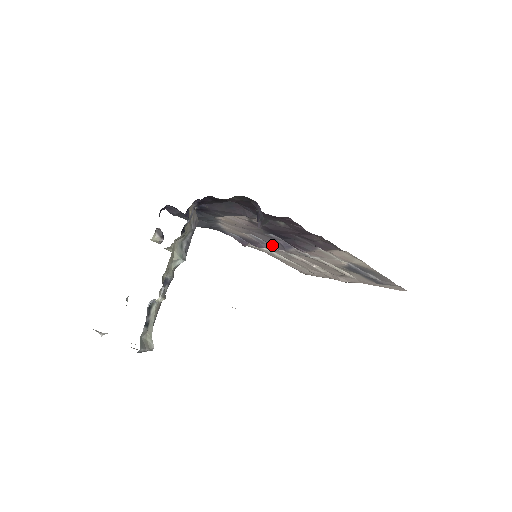
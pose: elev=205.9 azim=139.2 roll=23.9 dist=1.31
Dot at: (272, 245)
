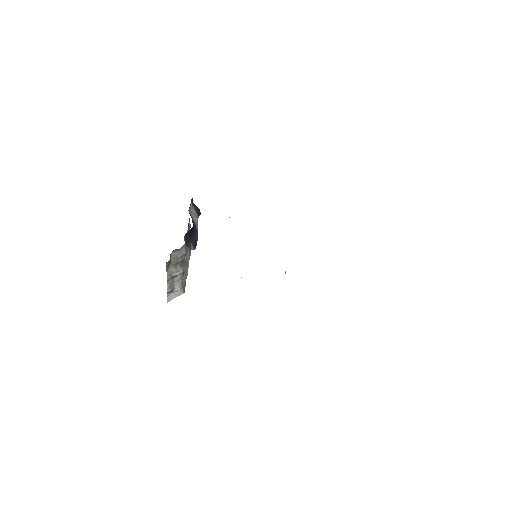
Dot at: occluded
